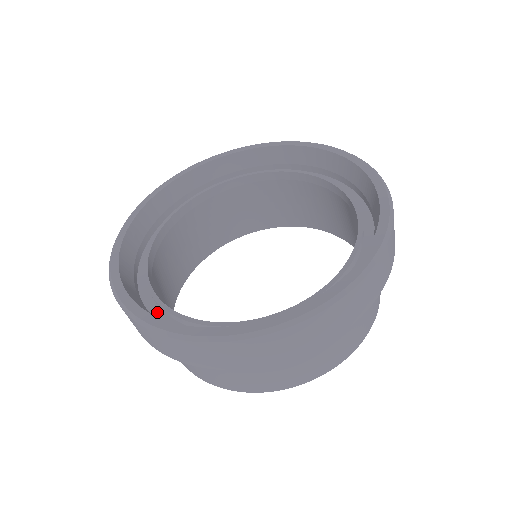
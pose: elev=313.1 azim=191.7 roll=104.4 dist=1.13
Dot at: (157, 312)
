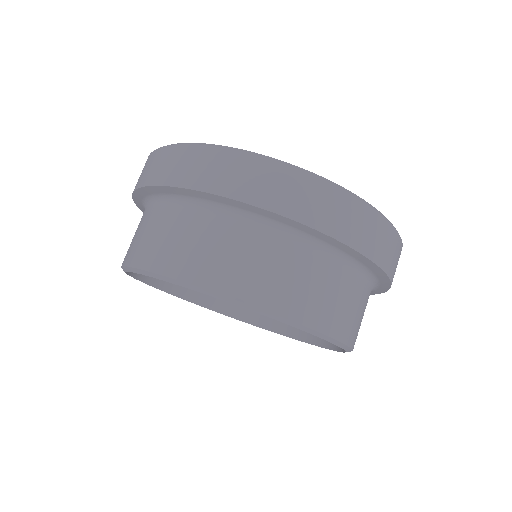
Dot at: occluded
